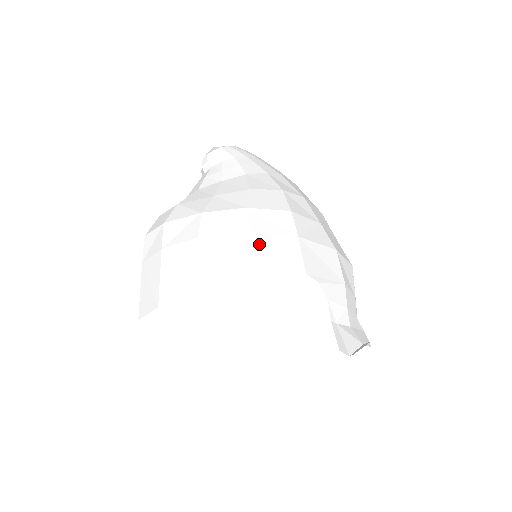
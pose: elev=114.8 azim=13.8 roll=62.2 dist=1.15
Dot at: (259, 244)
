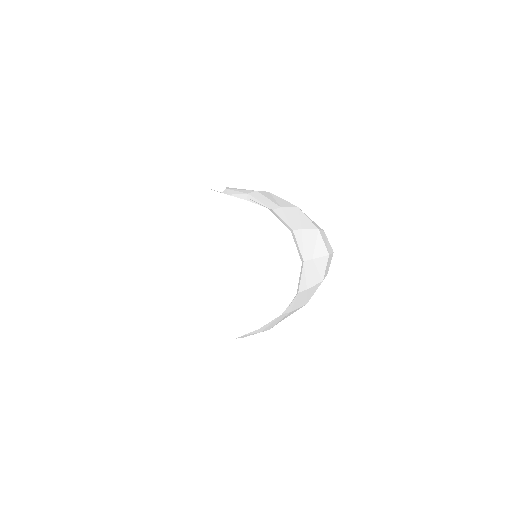
Dot at: occluded
